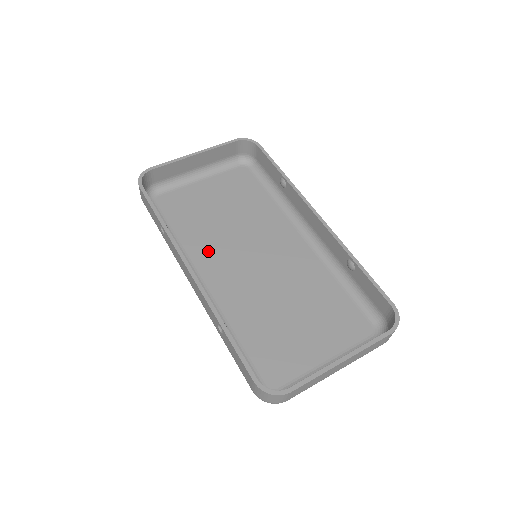
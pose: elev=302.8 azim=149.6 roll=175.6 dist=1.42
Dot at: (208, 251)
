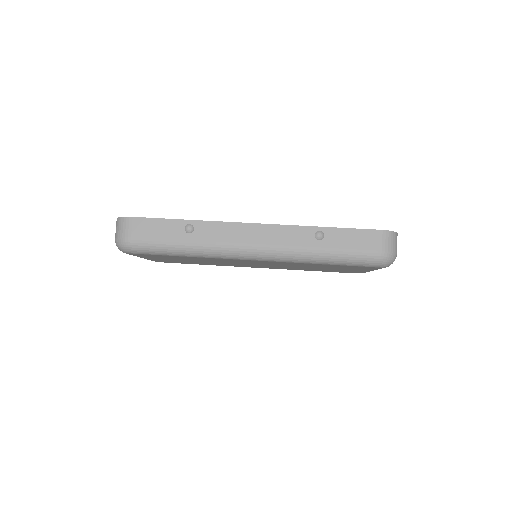
Dot at: occluded
